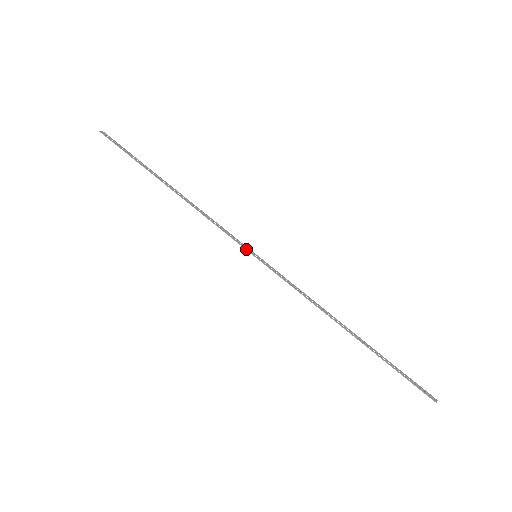
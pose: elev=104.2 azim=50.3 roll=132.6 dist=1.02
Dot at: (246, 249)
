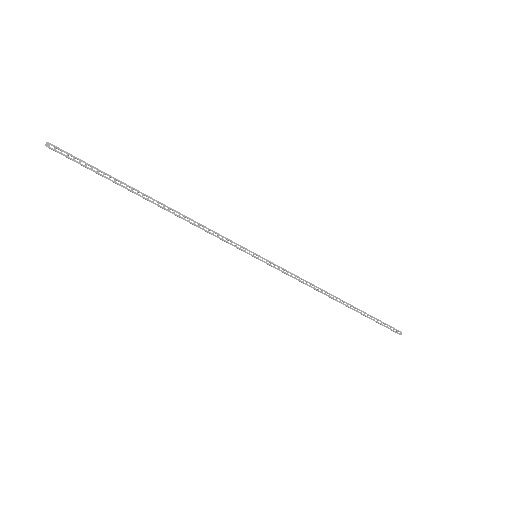
Dot at: occluded
